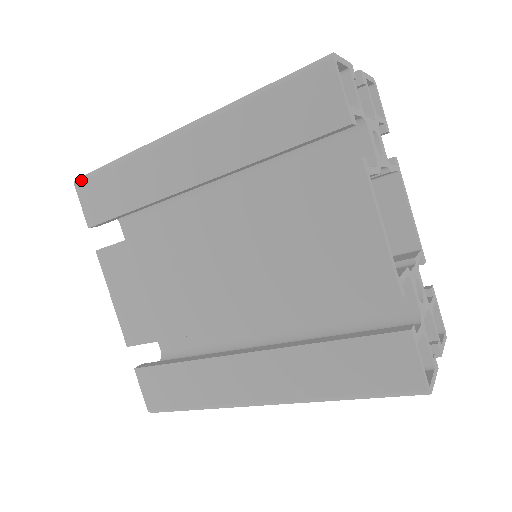
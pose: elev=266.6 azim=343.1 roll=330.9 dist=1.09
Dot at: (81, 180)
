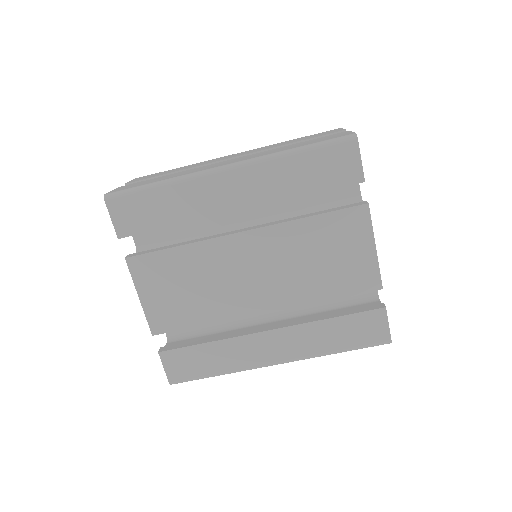
Dot at: (114, 197)
